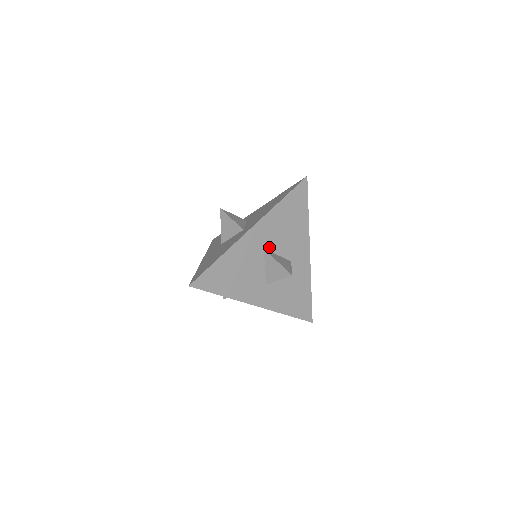
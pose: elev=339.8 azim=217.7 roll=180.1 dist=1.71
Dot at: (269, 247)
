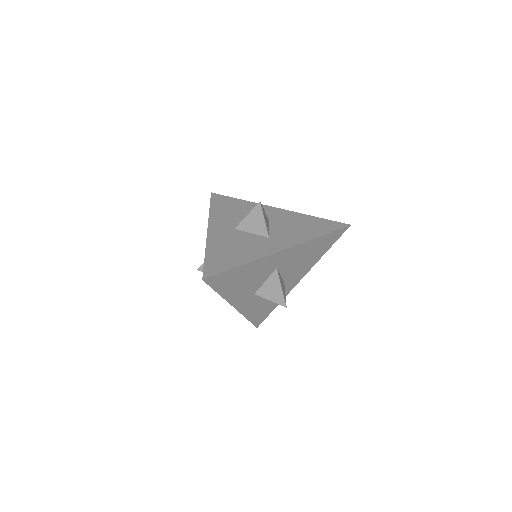
Dot at: (281, 268)
